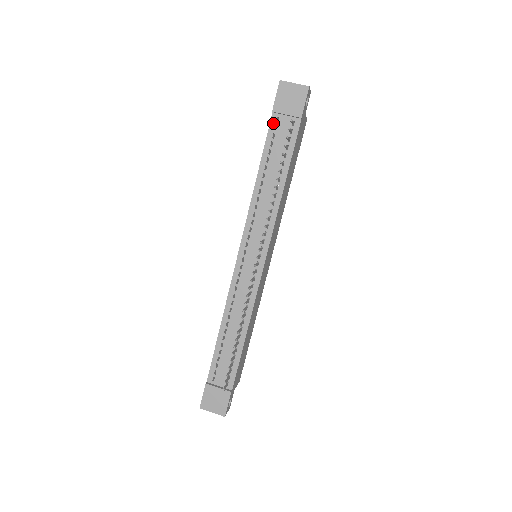
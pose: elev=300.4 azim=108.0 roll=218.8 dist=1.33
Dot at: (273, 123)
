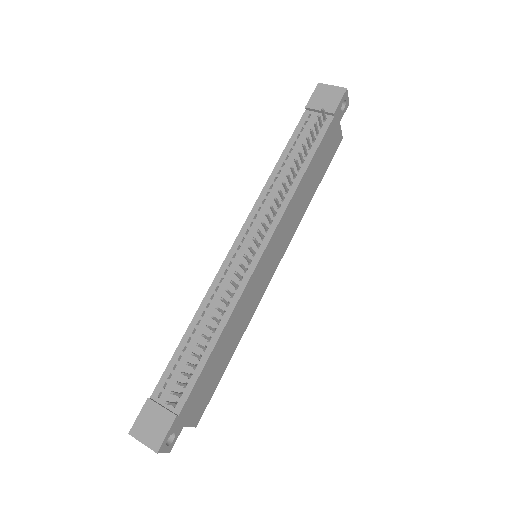
Dot at: (304, 119)
